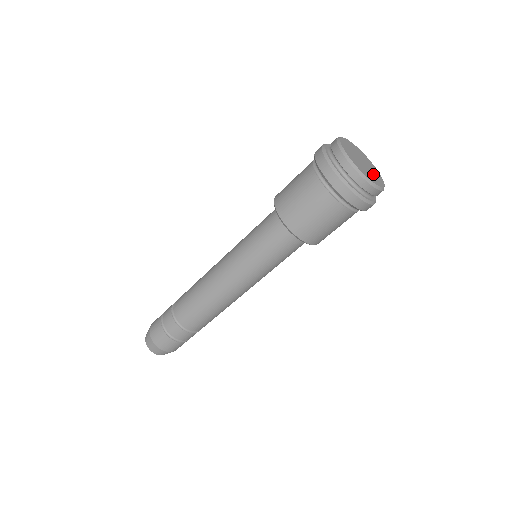
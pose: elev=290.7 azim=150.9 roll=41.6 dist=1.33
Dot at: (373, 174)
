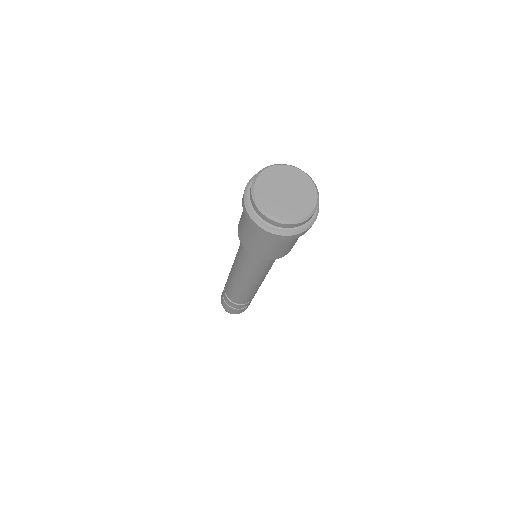
Dot at: (301, 195)
